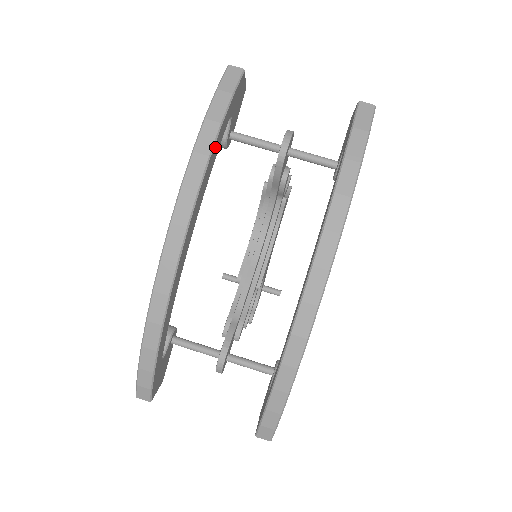
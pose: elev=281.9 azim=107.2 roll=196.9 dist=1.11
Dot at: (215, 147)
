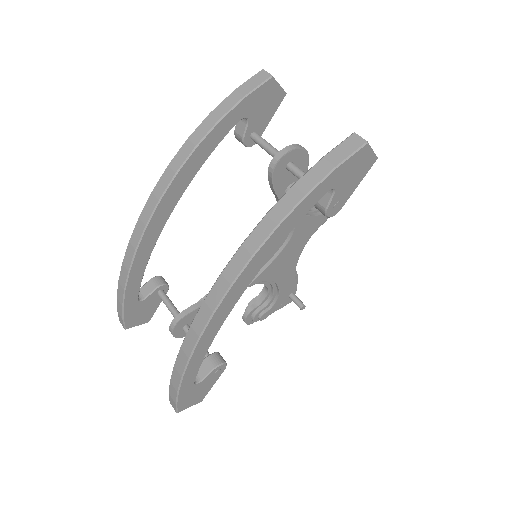
Dot at: (208, 140)
